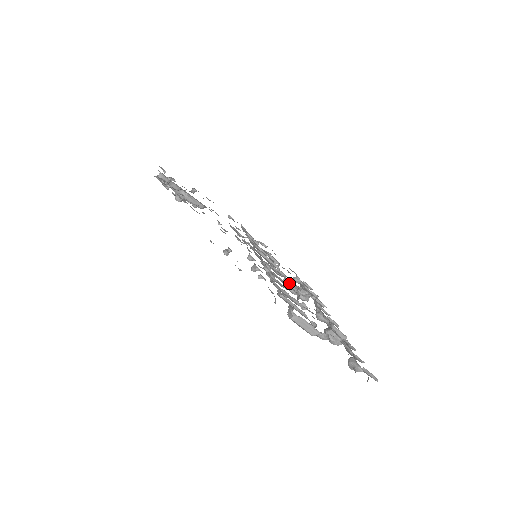
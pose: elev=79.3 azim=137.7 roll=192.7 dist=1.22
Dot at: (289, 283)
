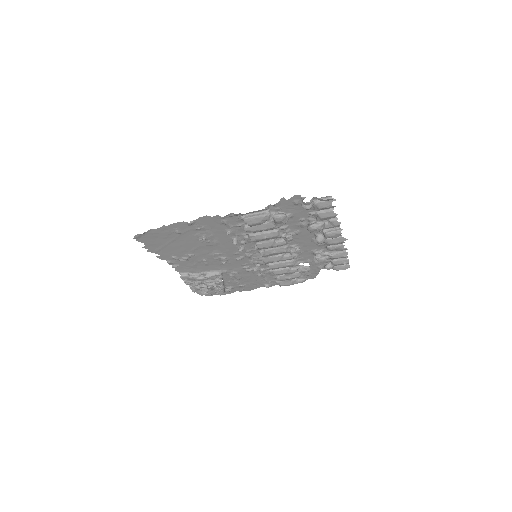
Dot at: (292, 251)
